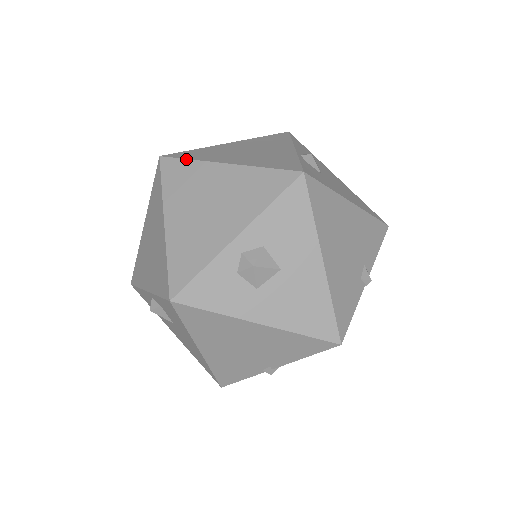
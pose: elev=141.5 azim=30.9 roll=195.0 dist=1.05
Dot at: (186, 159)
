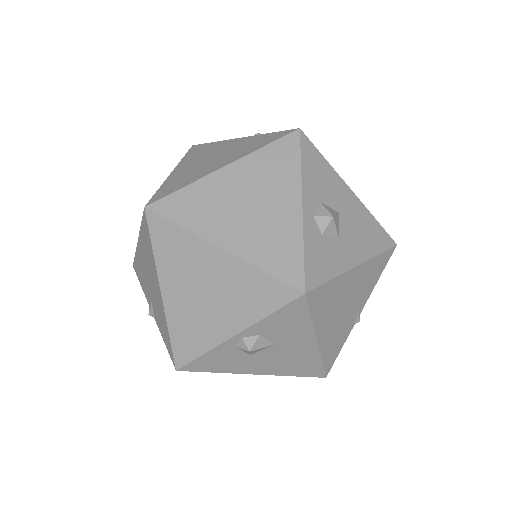
Dot at: (179, 189)
